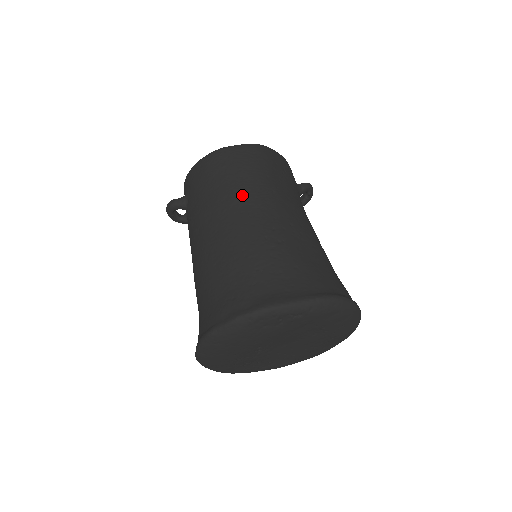
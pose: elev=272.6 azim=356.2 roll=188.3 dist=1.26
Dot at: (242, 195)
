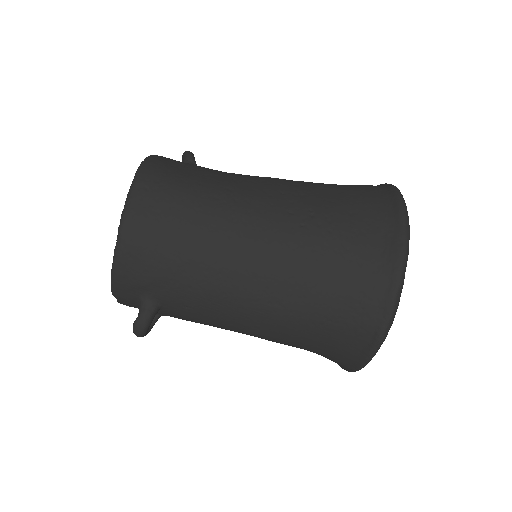
Dot at: (222, 224)
